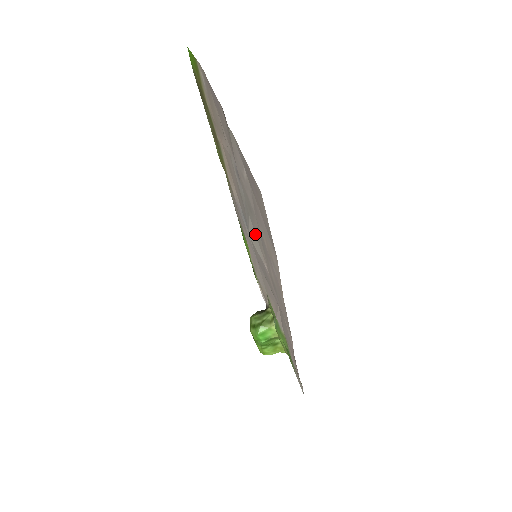
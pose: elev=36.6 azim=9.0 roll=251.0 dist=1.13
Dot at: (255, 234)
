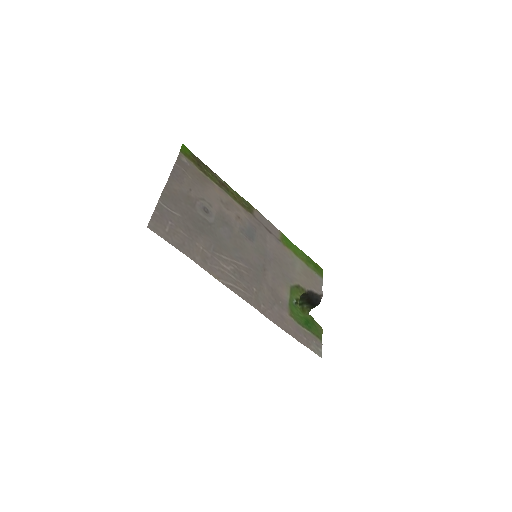
Dot at: (220, 243)
